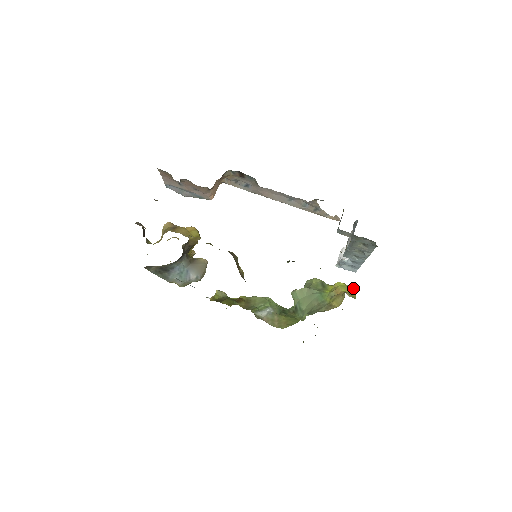
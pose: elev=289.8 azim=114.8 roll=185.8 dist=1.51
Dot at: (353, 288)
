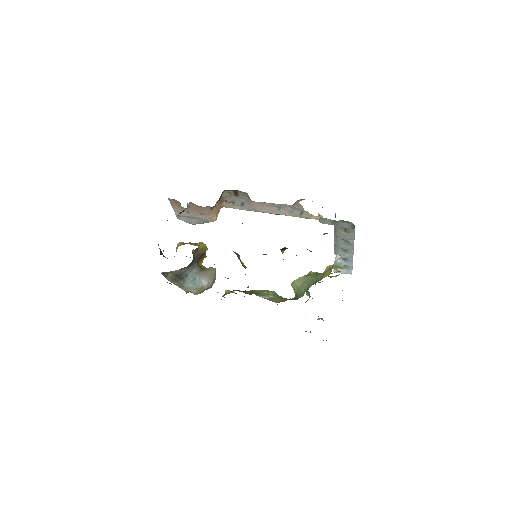
Dot at: (342, 267)
